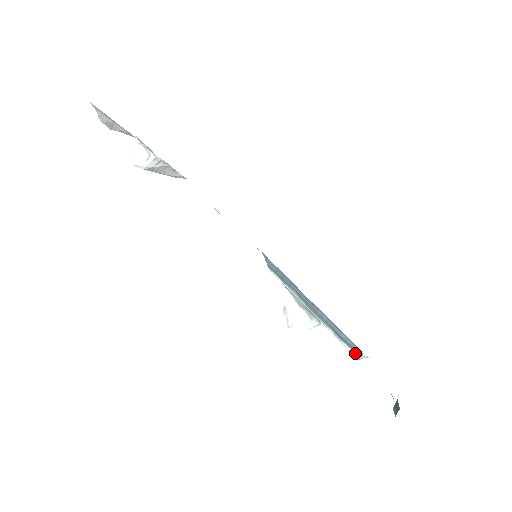
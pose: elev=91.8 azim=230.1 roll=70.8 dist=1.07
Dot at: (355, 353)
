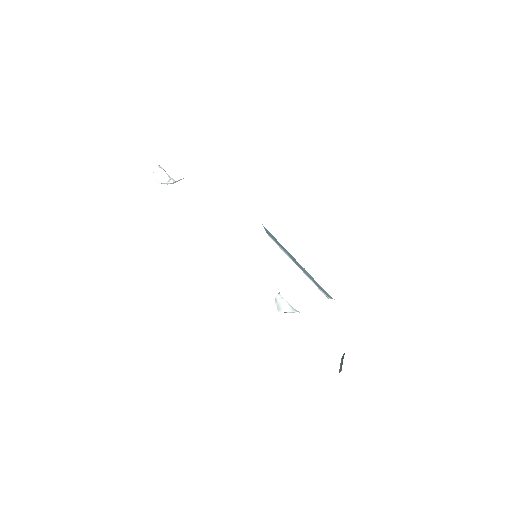
Dot at: (328, 297)
